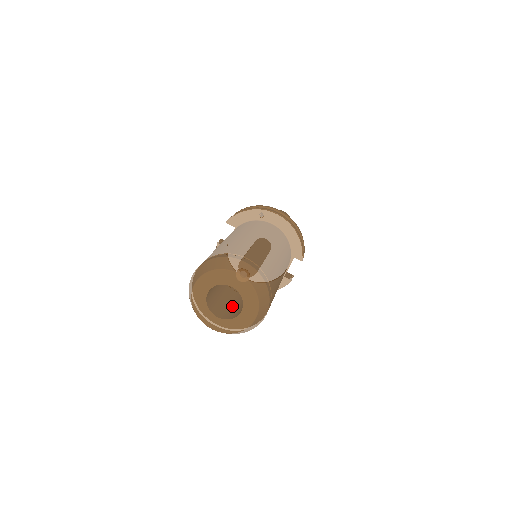
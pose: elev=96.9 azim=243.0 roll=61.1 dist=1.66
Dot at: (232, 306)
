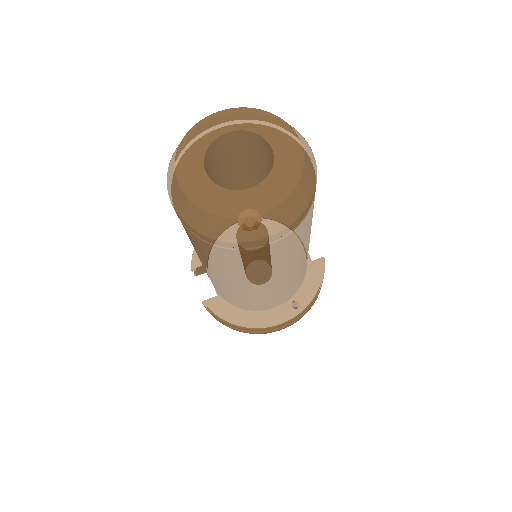
Dot at: occluded
